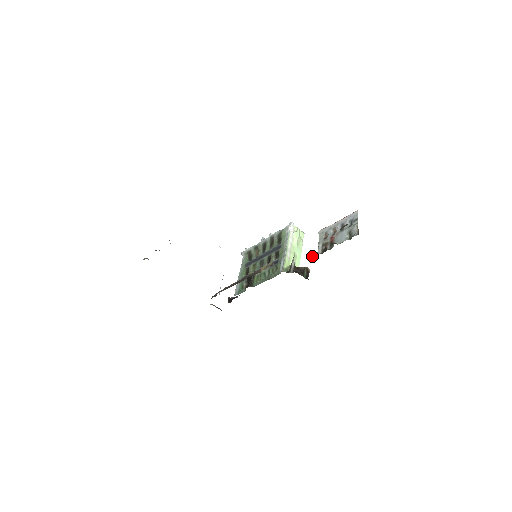
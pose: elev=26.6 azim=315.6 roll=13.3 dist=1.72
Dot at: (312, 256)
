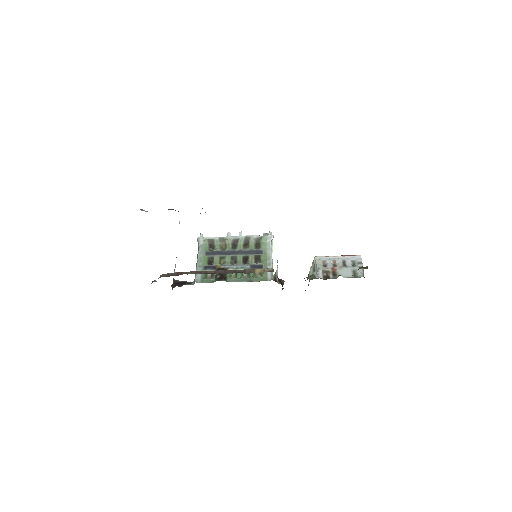
Dot at: (310, 277)
